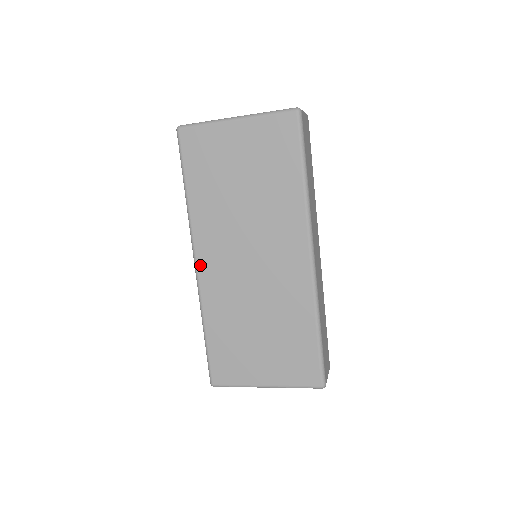
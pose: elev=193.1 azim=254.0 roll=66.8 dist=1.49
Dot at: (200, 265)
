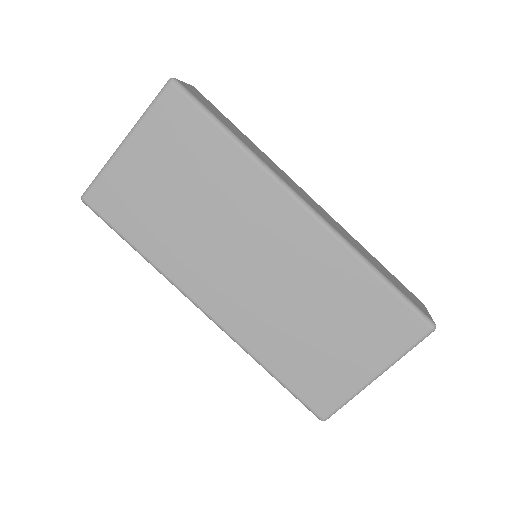
Dot at: (210, 310)
